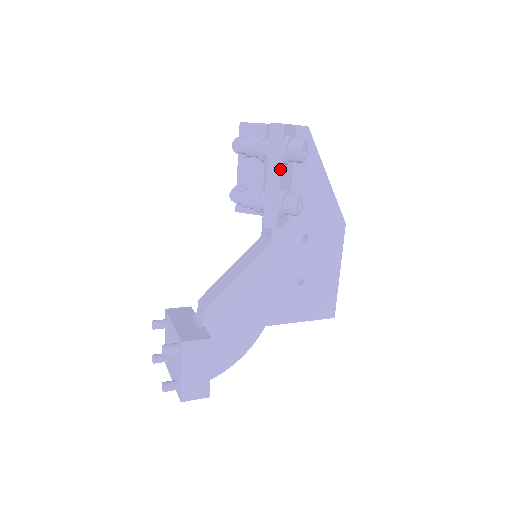
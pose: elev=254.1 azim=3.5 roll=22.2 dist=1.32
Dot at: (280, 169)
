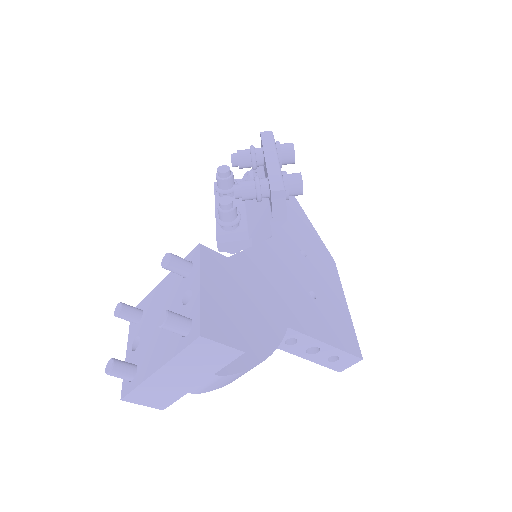
Dot at: (277, 155)
